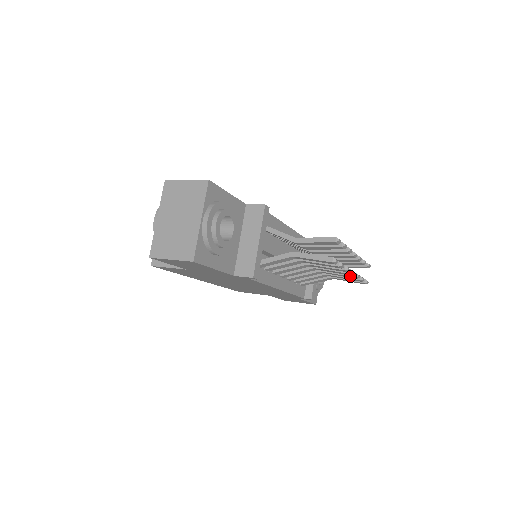
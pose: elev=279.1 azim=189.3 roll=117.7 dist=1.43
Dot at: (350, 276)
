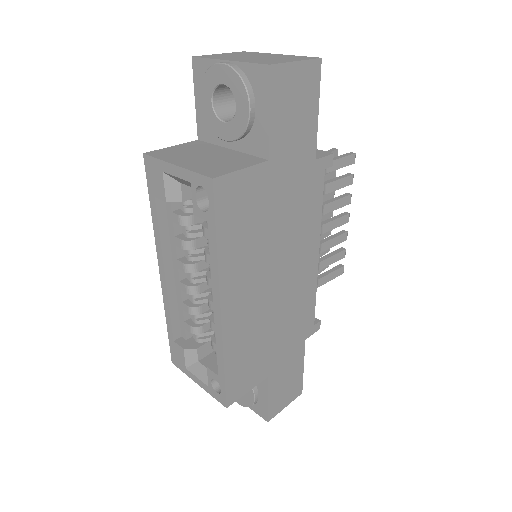
Dot at: (344, 233)
